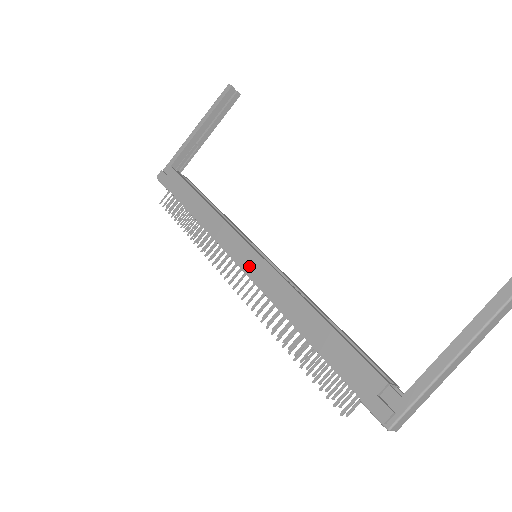
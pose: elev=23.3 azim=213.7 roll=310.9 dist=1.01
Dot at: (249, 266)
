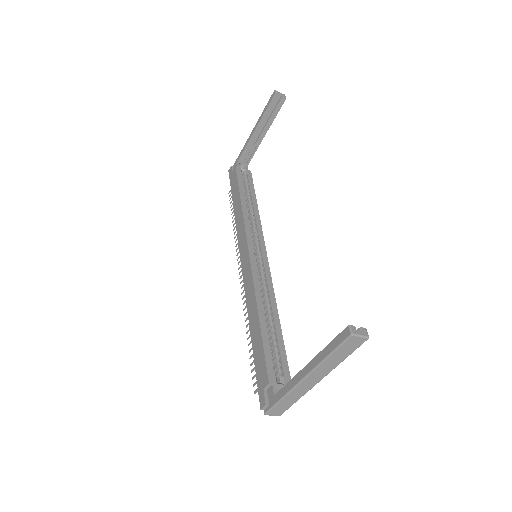
Dot at: (244, 266)
